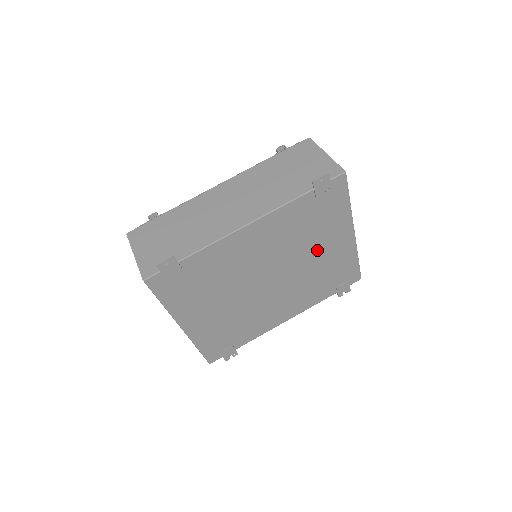
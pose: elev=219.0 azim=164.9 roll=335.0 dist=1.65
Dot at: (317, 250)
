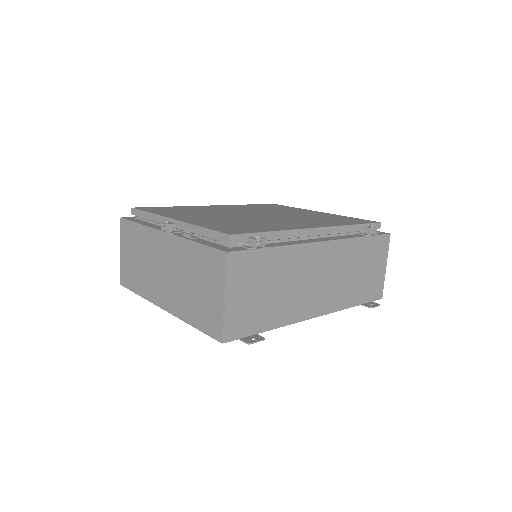
Dot at: occluded
